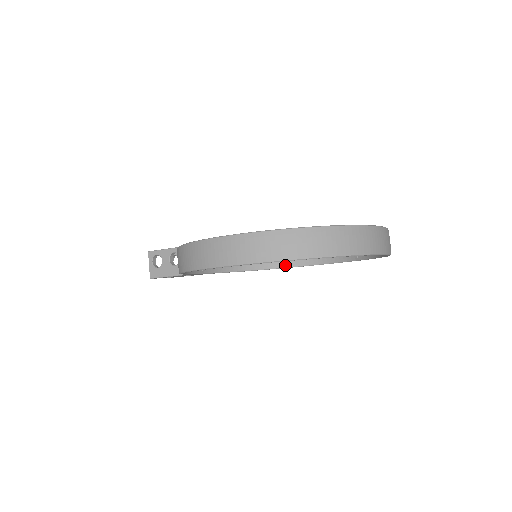
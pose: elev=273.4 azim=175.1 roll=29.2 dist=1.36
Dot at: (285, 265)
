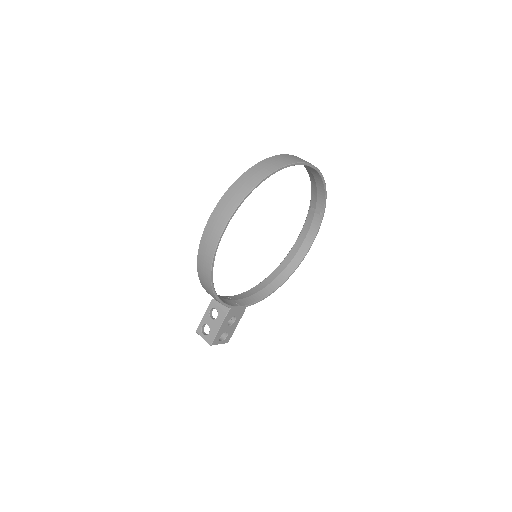
Dot at: (292, 269)
